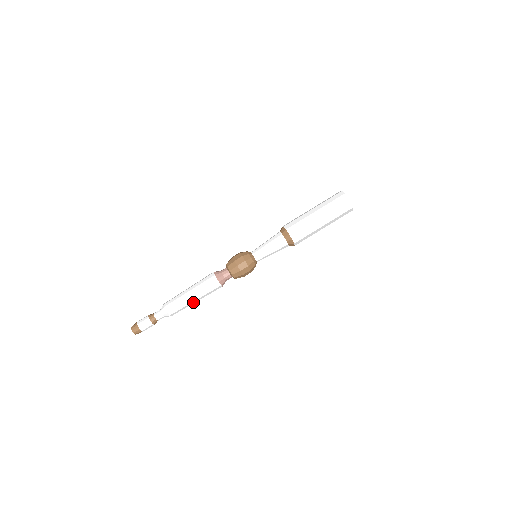
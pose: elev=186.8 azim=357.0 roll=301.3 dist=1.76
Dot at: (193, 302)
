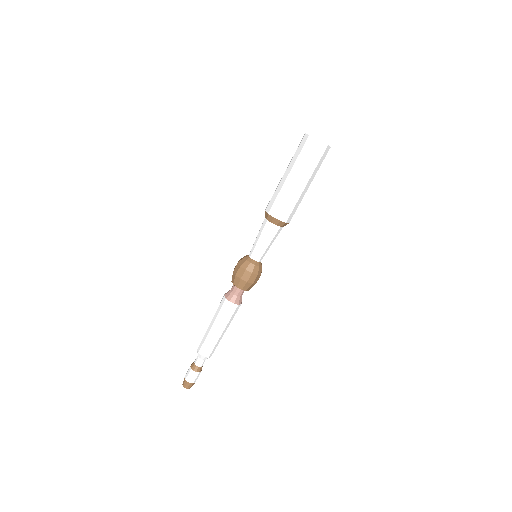
Dot at: (215, 332)
